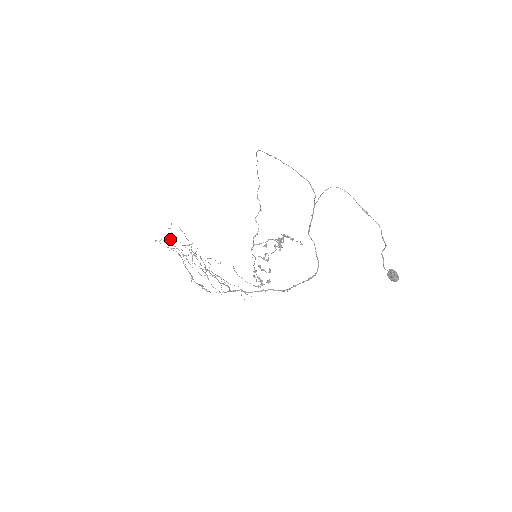
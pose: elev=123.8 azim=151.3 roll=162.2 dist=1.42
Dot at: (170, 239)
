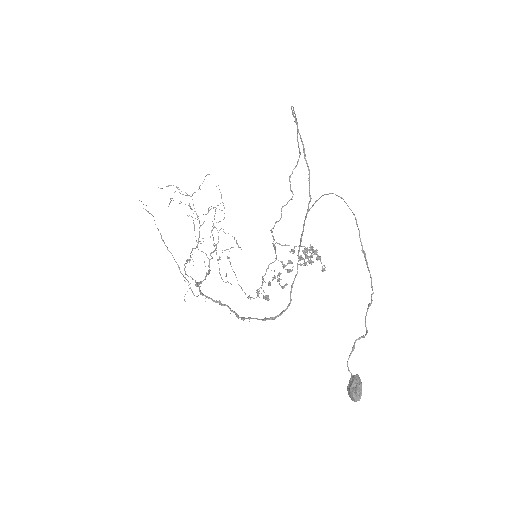
Dot at: (194, 192)
